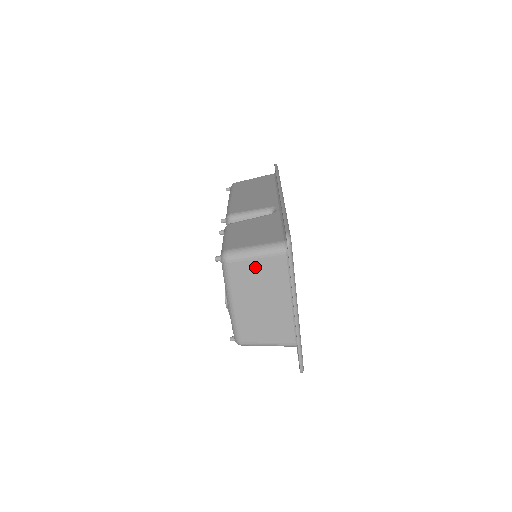
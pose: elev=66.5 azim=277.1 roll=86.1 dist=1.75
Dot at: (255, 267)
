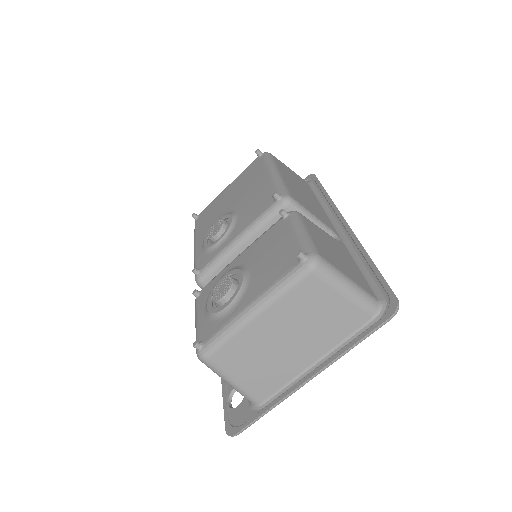
Dot at: (330, 302)
